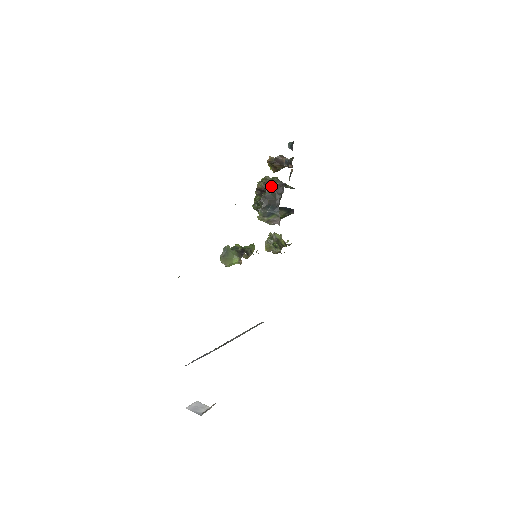
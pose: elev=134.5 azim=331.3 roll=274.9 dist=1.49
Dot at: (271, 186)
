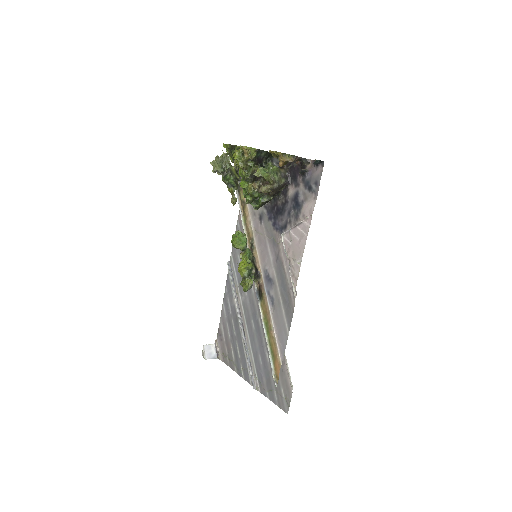
Dot at: (278, 191)
